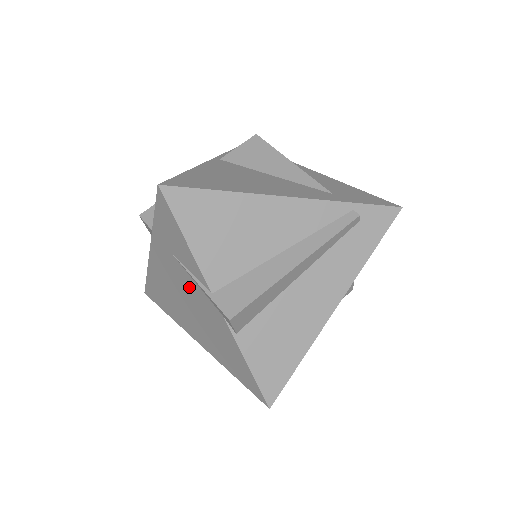
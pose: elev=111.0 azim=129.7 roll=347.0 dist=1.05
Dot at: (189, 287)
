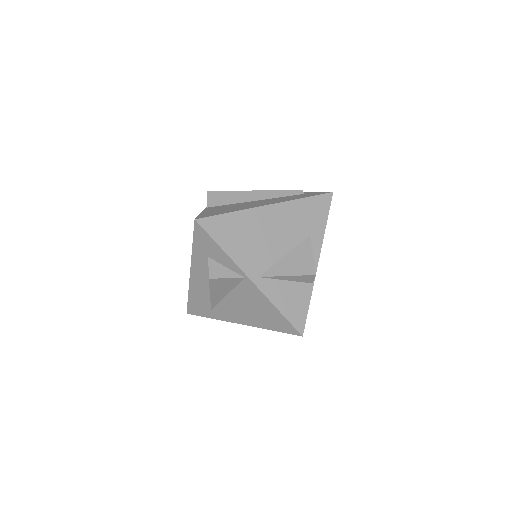
Dot at: occluded
